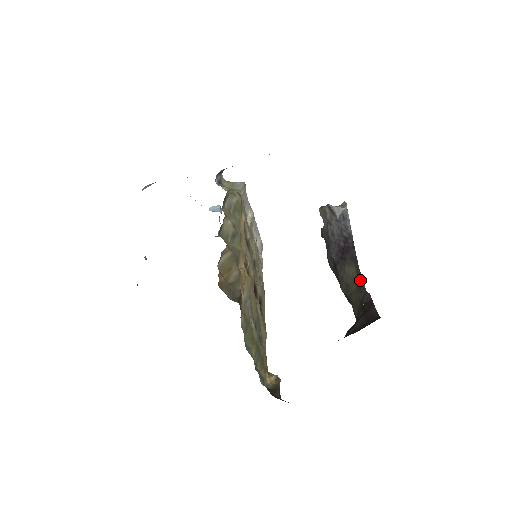
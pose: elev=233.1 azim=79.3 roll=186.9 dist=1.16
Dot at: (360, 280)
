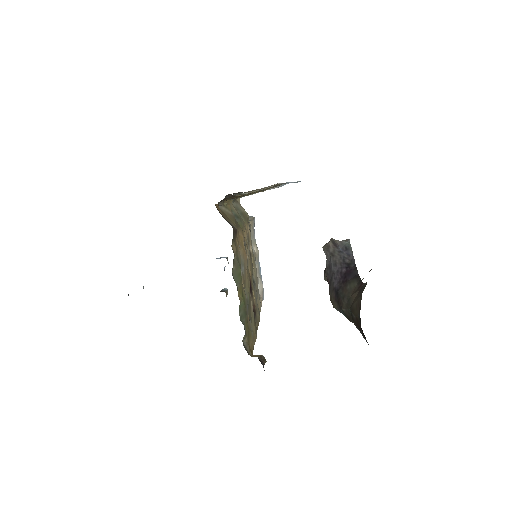
Dot at: (362, 285)
